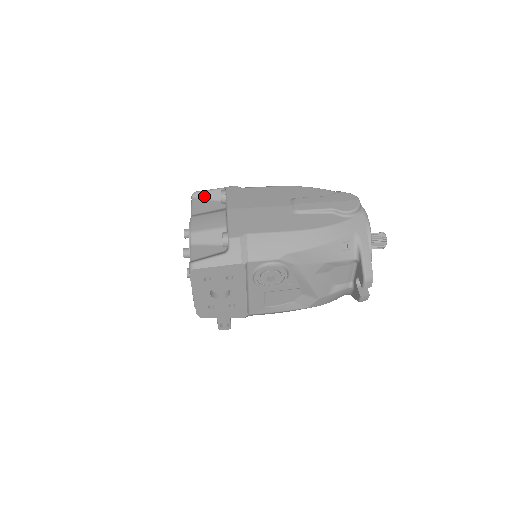
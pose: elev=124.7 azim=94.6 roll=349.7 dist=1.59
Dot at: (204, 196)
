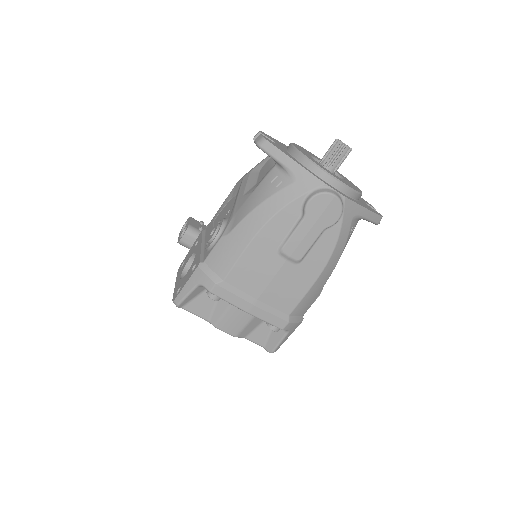
Dot at: (189, 300)
